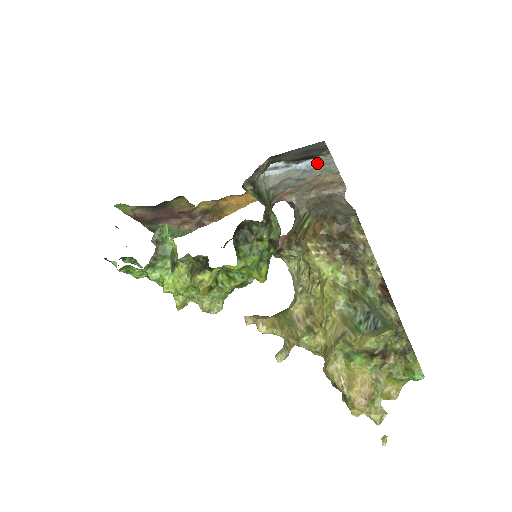
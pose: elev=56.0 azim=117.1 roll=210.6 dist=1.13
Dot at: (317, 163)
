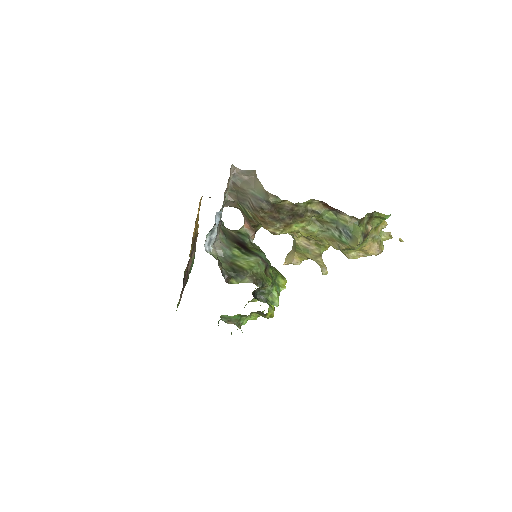
Dot at: (221, 210)
